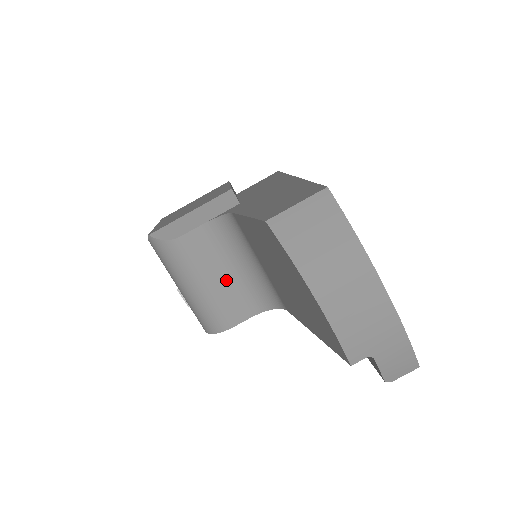
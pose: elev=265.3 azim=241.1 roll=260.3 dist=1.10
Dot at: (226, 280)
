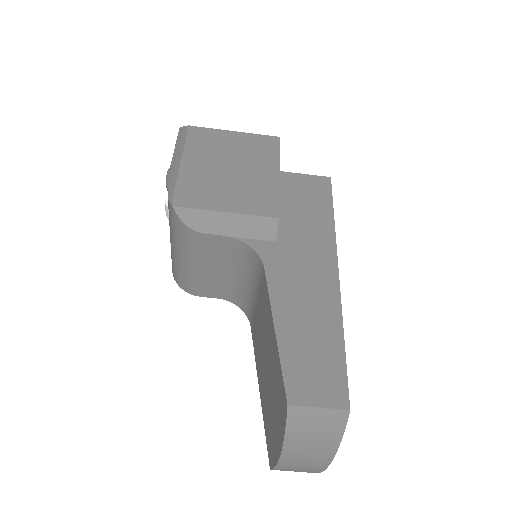
Dot at: (218, 273)
